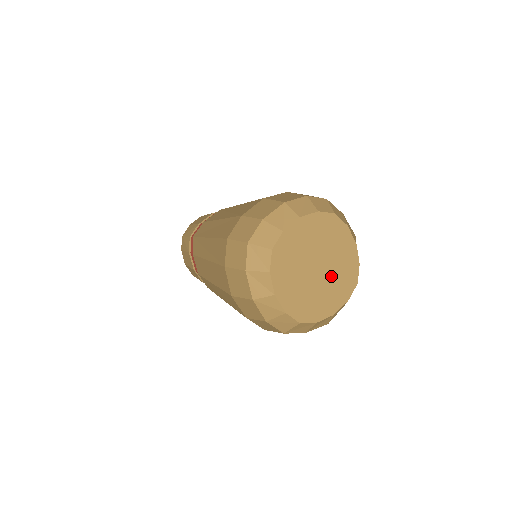
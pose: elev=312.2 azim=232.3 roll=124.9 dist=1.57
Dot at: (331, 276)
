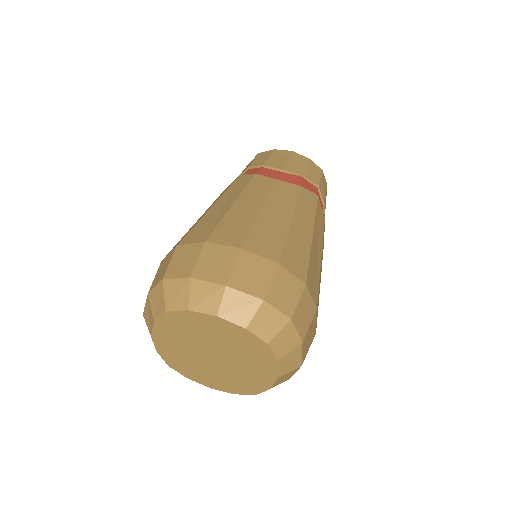
Dot at: (226, 370)
